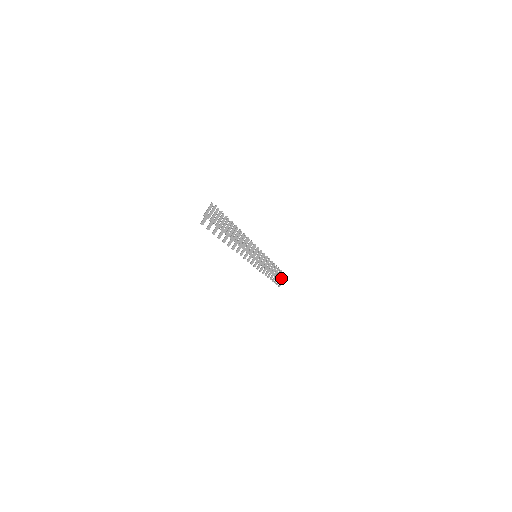
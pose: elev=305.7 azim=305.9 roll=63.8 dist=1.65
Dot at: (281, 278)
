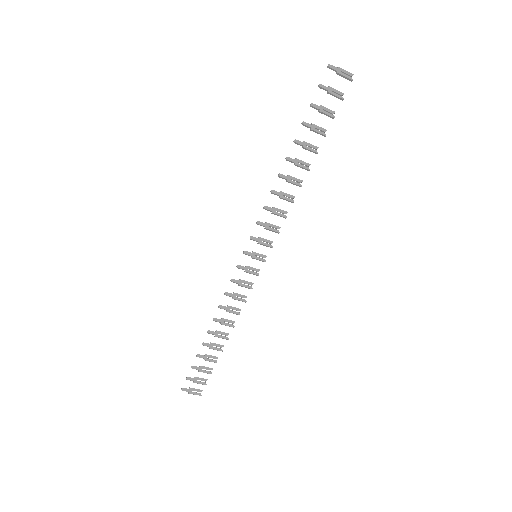
Dot at: occluded
